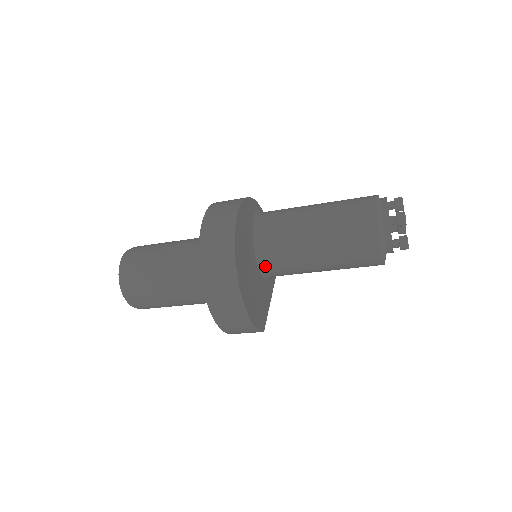
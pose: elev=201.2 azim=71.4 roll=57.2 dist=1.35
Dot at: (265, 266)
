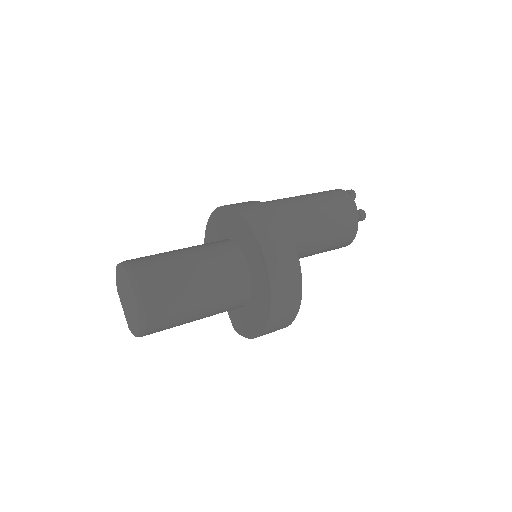
Dot at: occluded
